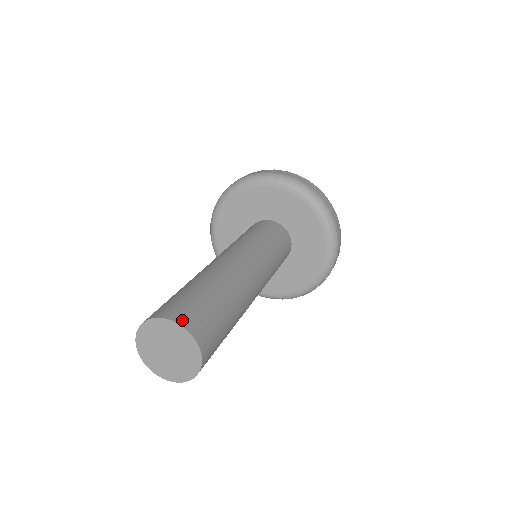
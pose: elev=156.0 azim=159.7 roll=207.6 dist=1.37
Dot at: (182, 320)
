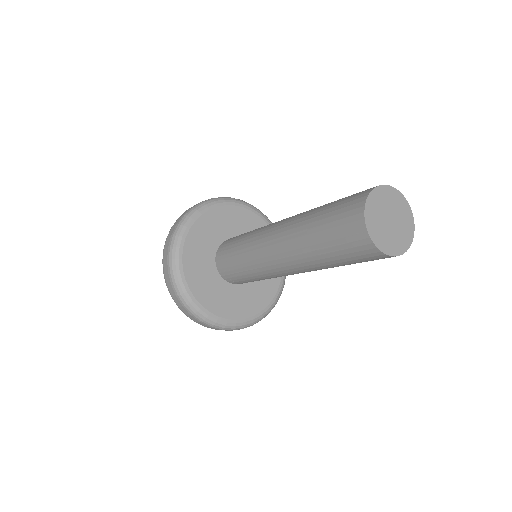
Dot at: occluded
